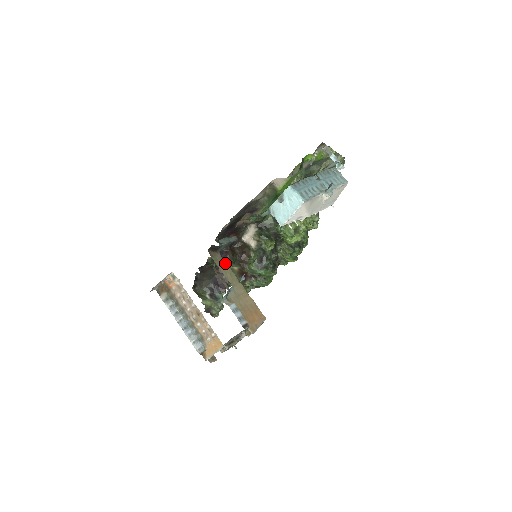
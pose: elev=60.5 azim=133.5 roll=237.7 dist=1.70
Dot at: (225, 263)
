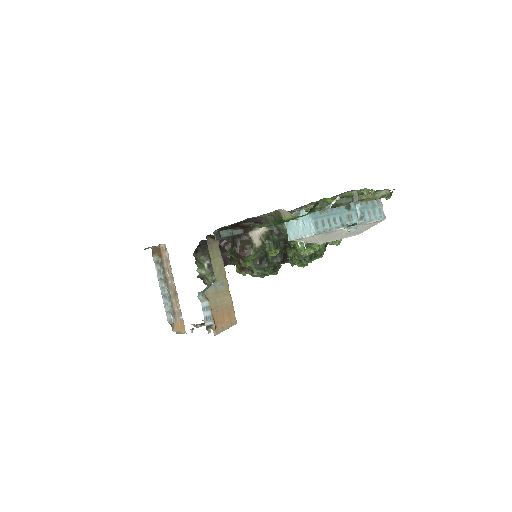
Dot at: (220, 254)
